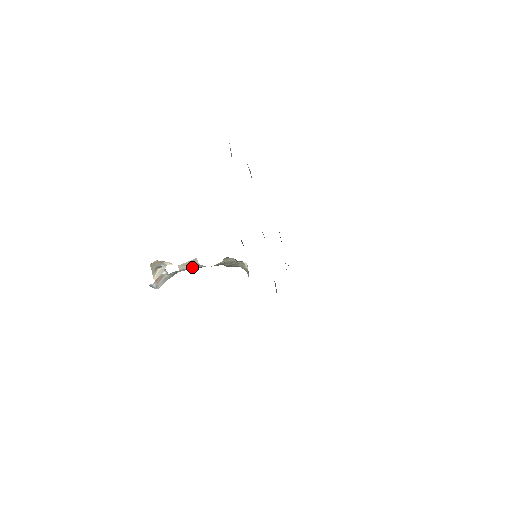
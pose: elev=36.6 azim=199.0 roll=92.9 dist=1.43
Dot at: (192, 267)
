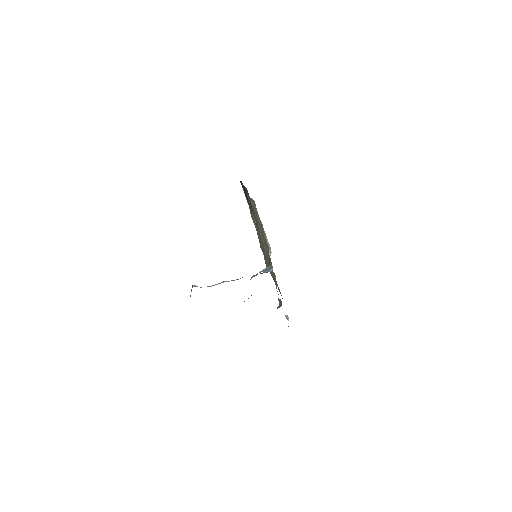
Dot at: occluded
